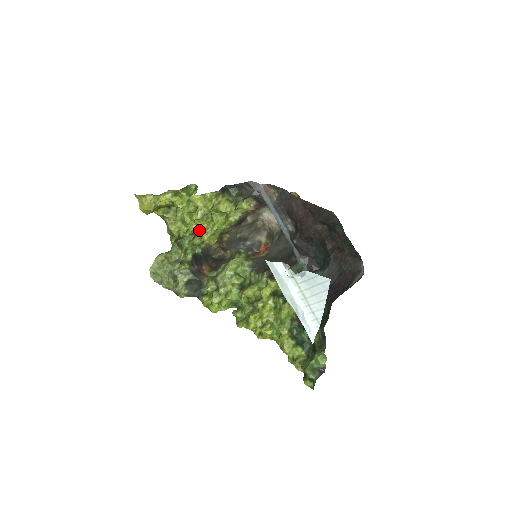
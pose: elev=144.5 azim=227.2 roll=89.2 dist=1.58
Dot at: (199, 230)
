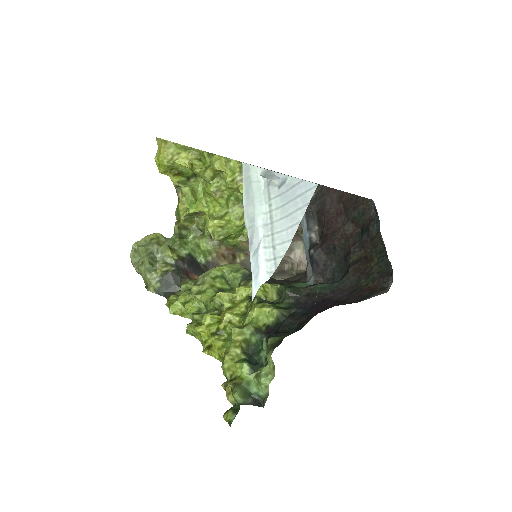
Dot at: occluded
